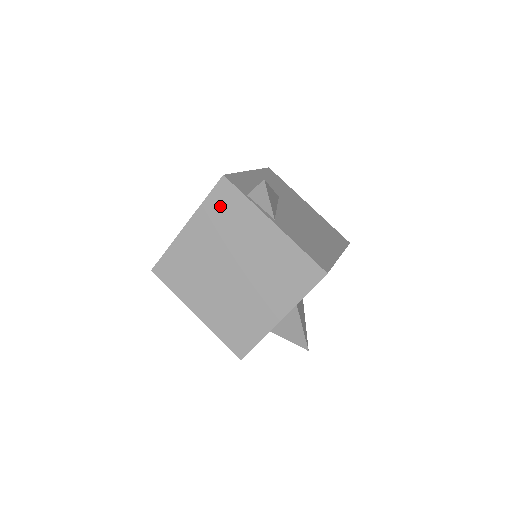
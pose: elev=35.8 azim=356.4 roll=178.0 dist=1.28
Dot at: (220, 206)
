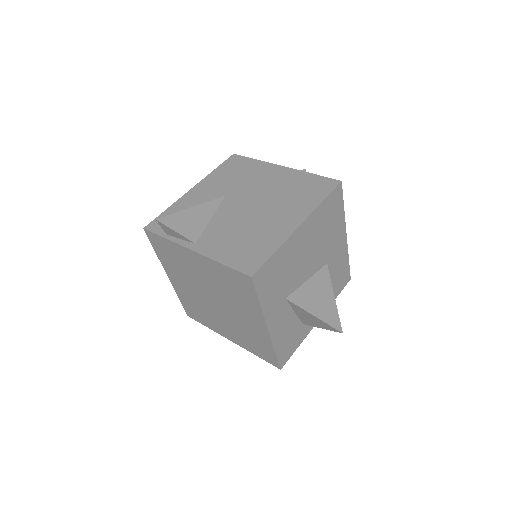
Dot at: (164, 253)
